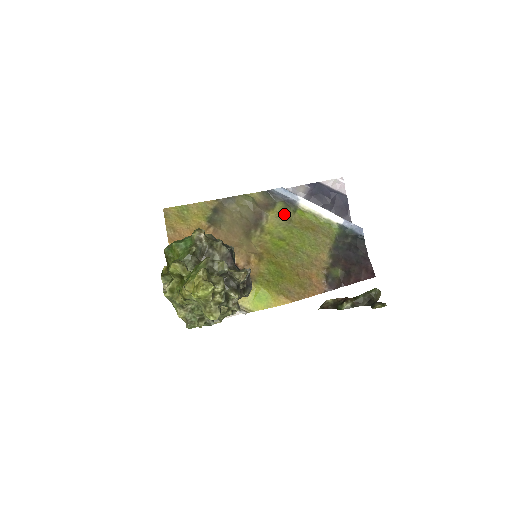
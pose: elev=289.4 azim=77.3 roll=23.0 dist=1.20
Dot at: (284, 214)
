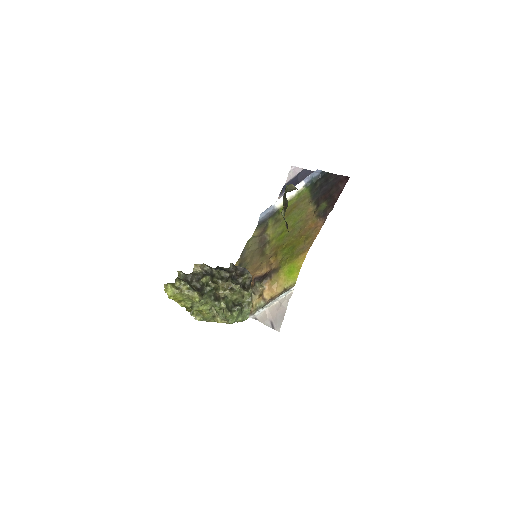
Dot at: (275, 222)
